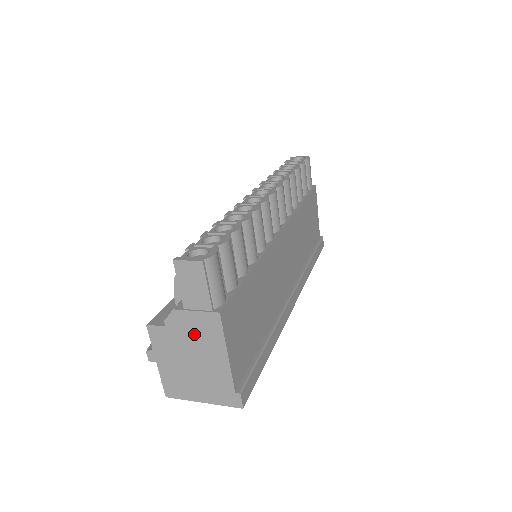
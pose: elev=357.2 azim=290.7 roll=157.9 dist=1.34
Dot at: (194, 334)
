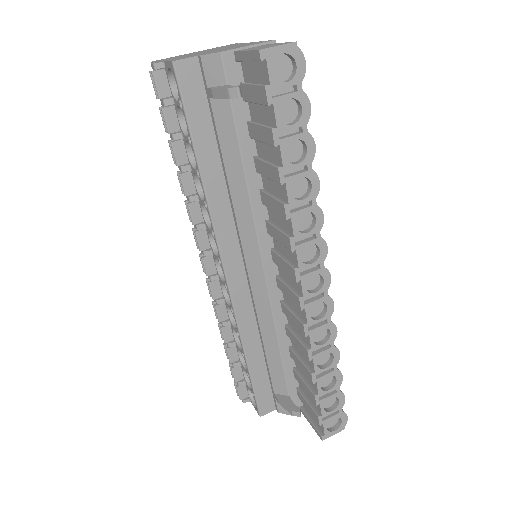
Dot at: occluded
